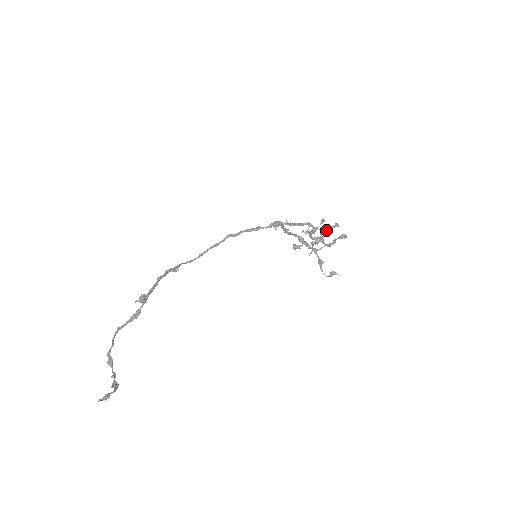
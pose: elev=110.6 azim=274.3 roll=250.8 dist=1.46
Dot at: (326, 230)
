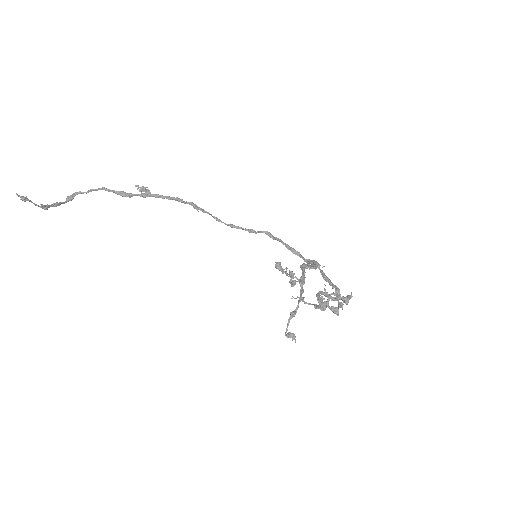
Dot at: (341, 304)
